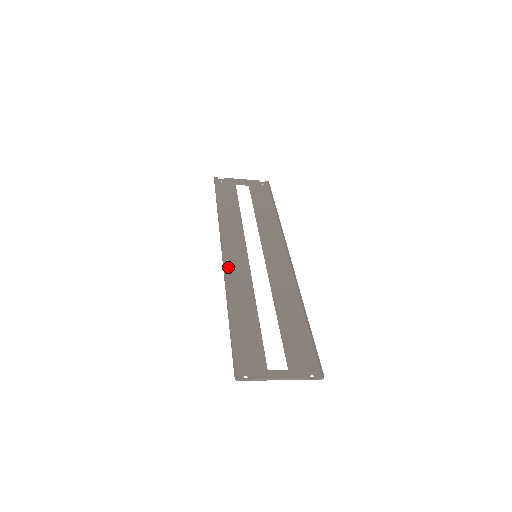
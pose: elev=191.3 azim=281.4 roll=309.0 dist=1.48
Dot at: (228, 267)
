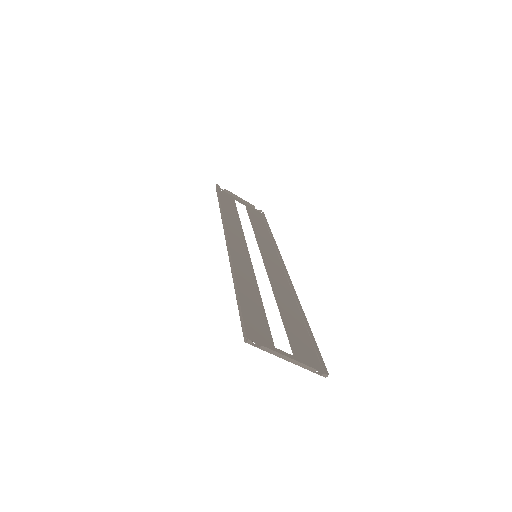
Dot at: (232, 251)
